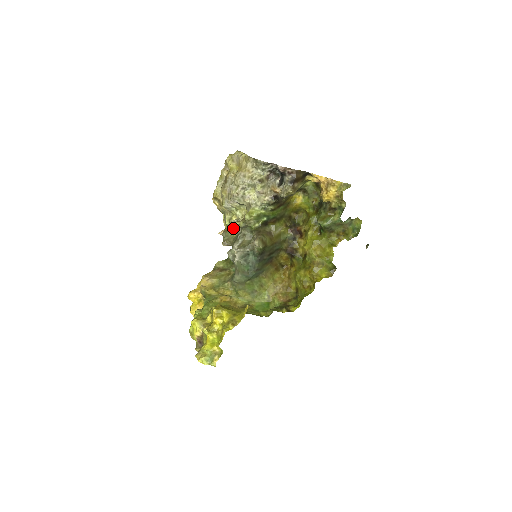
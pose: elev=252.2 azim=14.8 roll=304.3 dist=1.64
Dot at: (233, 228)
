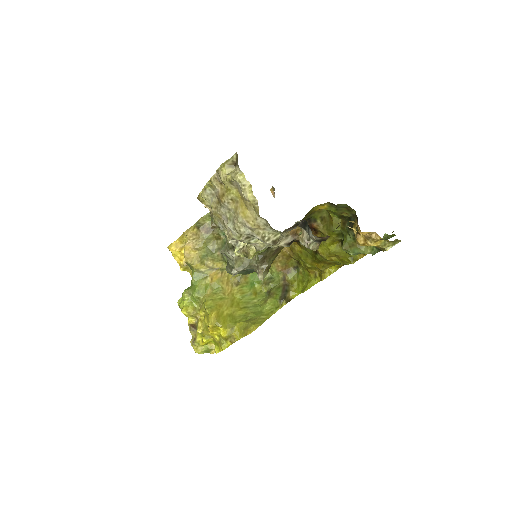
Dot at: occluded
